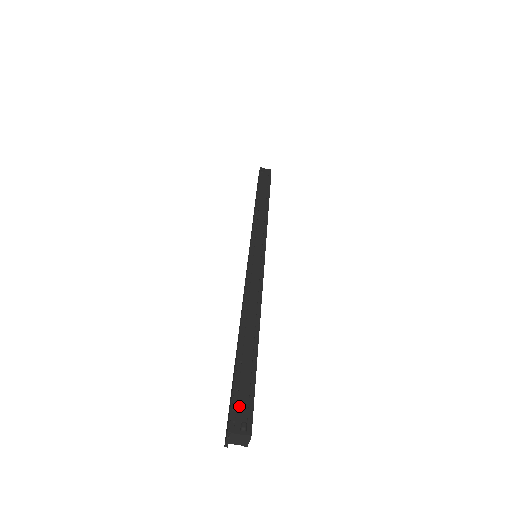
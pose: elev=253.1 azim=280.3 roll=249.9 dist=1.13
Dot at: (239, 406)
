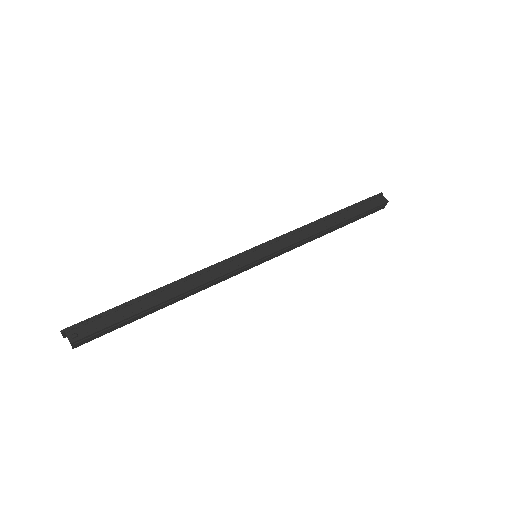
Dot at: (89, 325)
